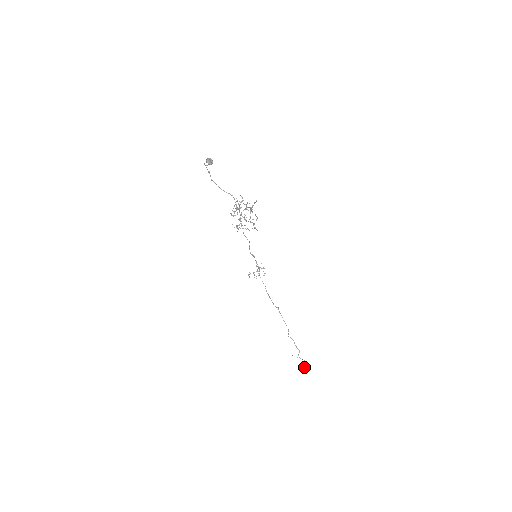
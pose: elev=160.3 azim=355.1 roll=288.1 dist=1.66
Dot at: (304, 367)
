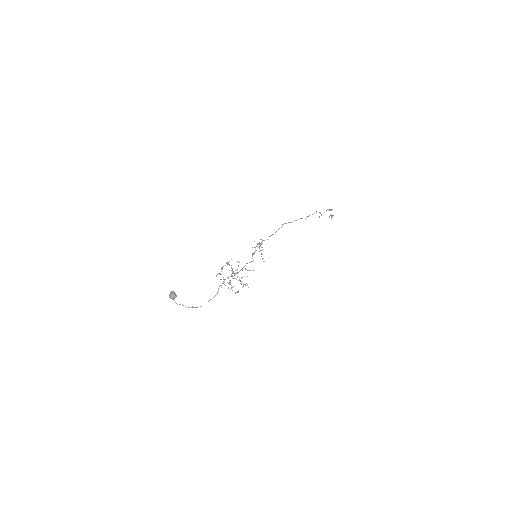
Dot at: occluded
